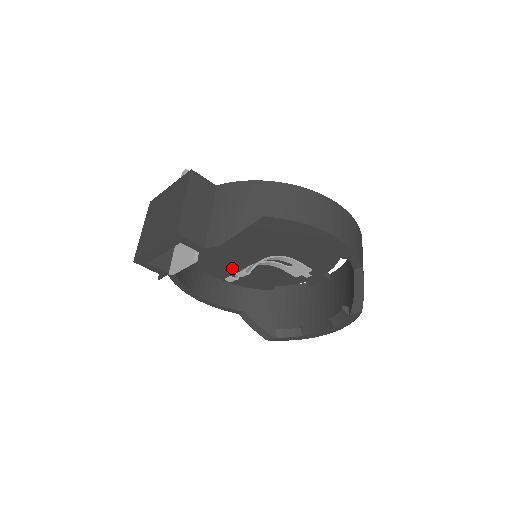
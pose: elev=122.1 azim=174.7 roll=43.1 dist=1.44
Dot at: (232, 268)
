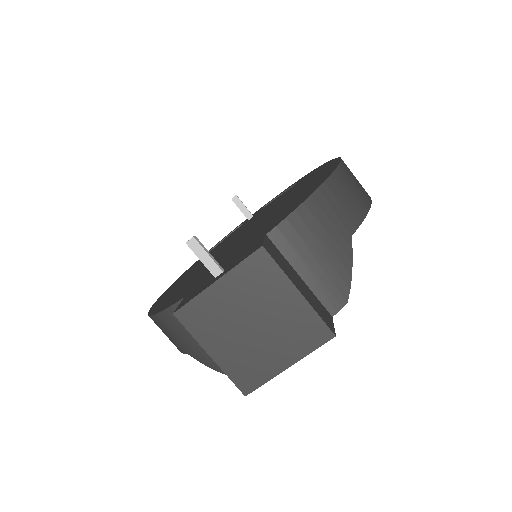
Dot at: occluded
